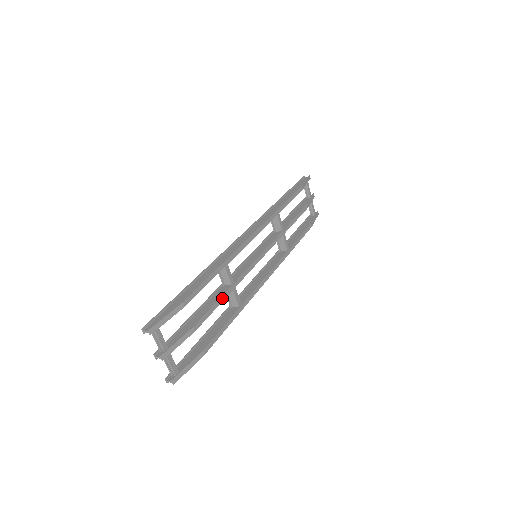
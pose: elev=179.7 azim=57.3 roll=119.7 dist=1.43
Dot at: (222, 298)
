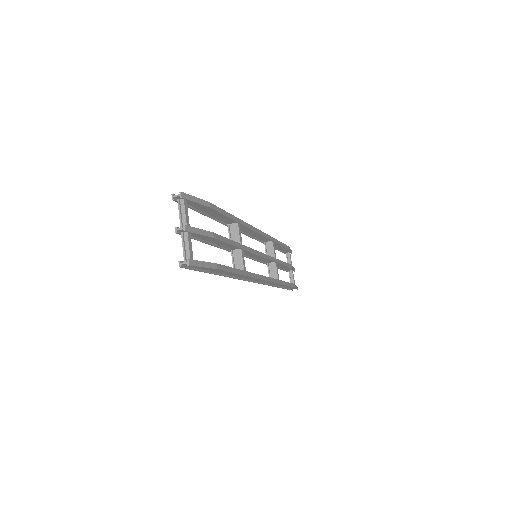
Dot at: (234, 243)
